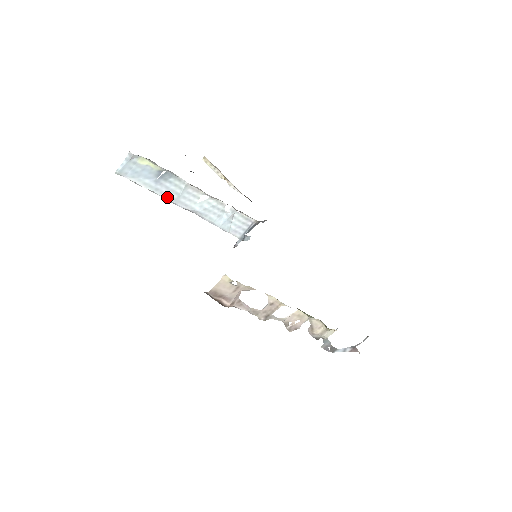
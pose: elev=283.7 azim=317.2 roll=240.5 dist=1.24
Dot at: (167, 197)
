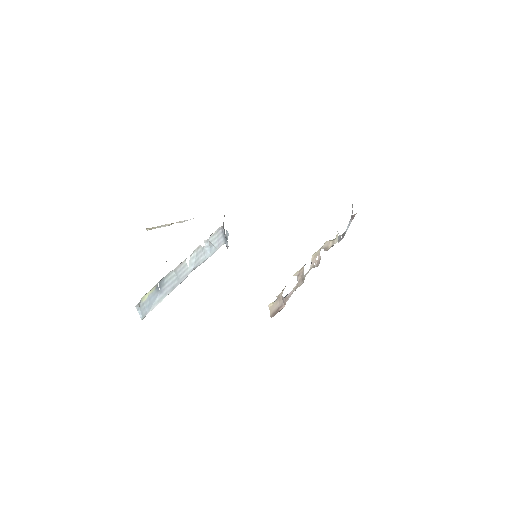
Dot at: (174, 288)
